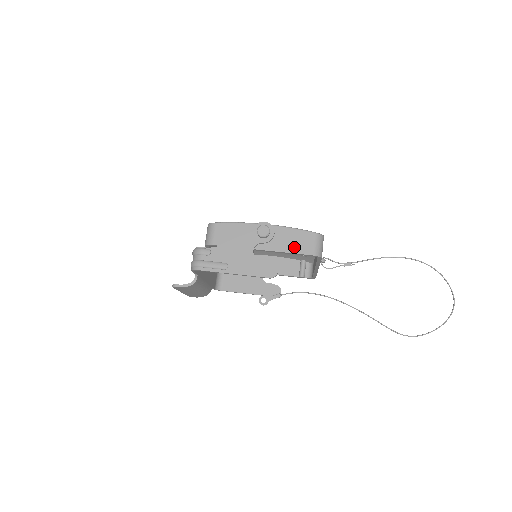
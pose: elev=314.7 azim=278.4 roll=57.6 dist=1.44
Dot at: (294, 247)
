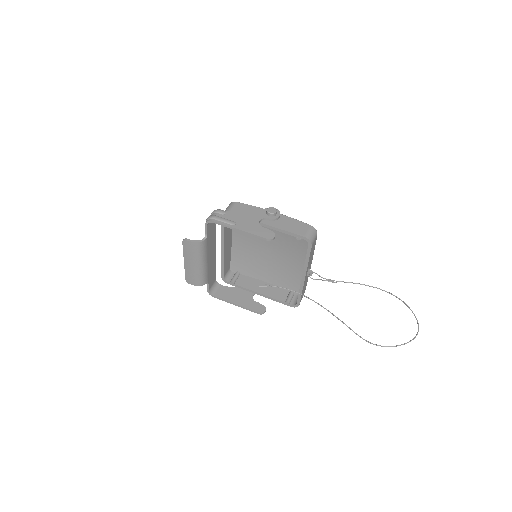
Dot at: (292, 229)
